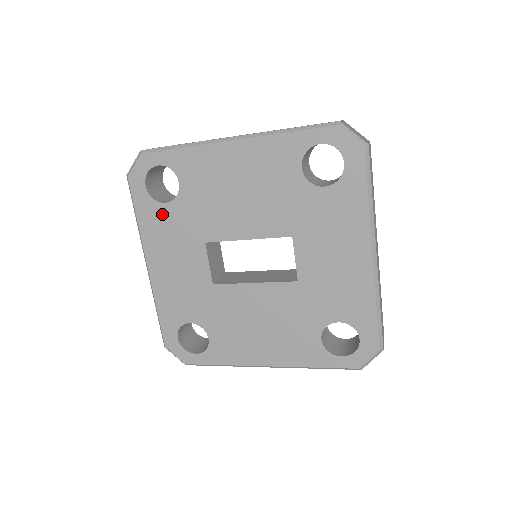
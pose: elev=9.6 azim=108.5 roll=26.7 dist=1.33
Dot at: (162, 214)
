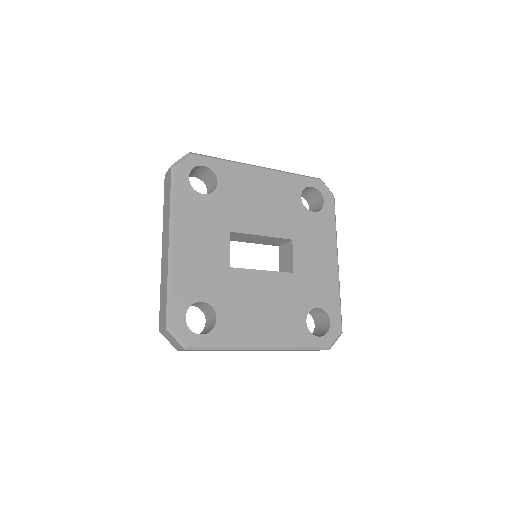
Dot at: (198, 202)
